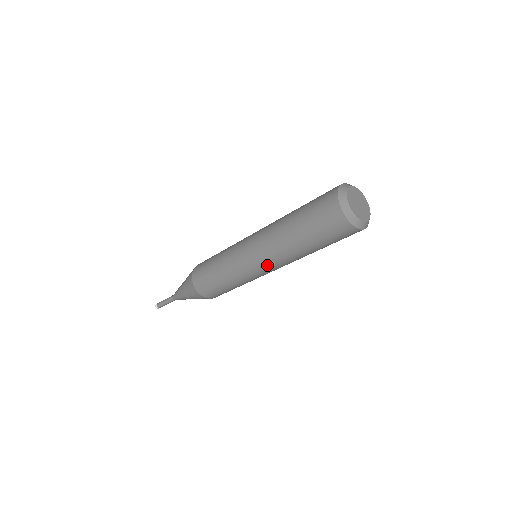
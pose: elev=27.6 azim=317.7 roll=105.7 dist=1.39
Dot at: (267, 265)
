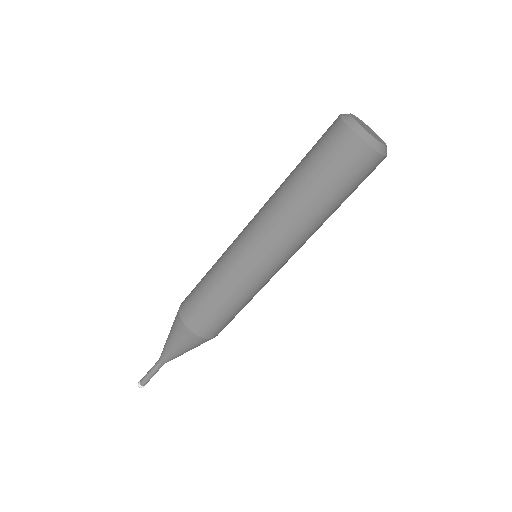
Dot at: (287, 257)
